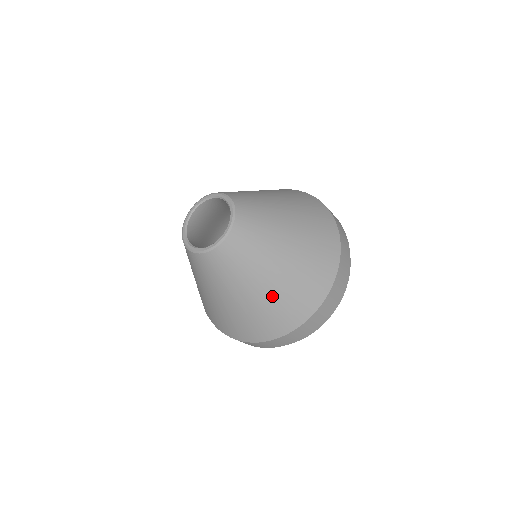
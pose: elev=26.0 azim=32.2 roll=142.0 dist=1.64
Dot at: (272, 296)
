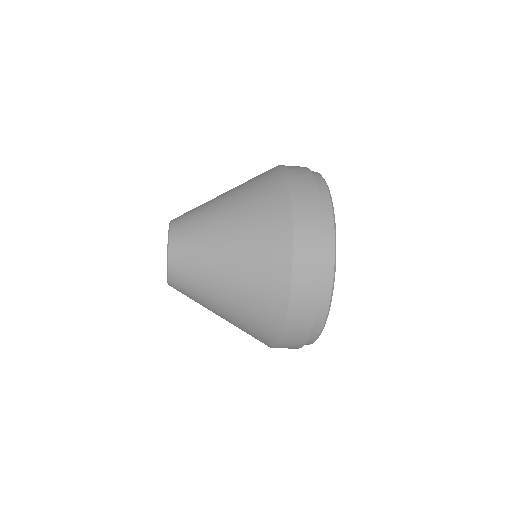
Dot at: (238, 303)
